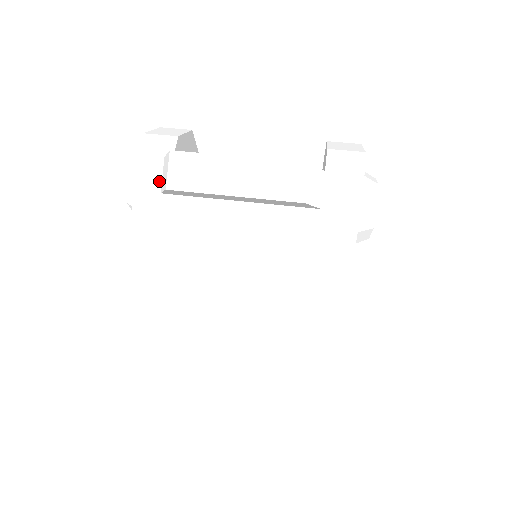
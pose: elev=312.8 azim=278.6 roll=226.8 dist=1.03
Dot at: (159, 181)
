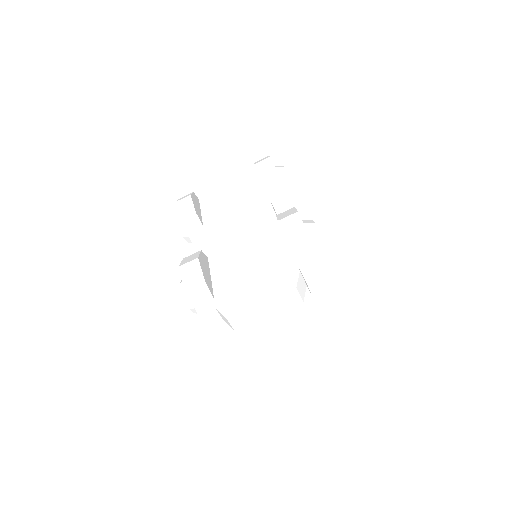
Dot at: (215, 312)
